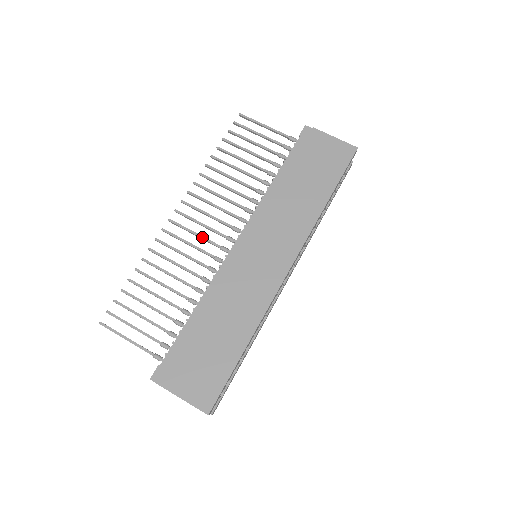
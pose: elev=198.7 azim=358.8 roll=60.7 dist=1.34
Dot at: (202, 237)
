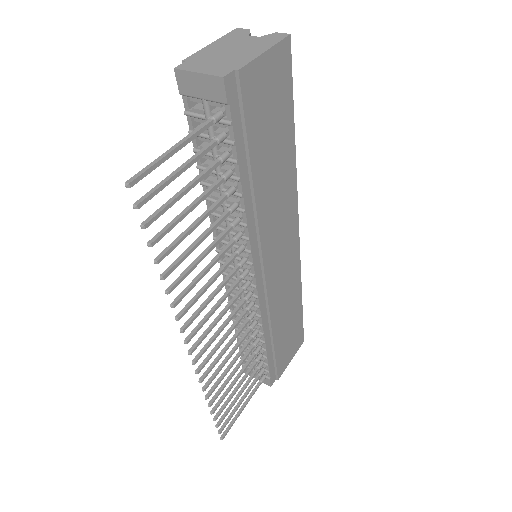
Dot at: (229, 321)
